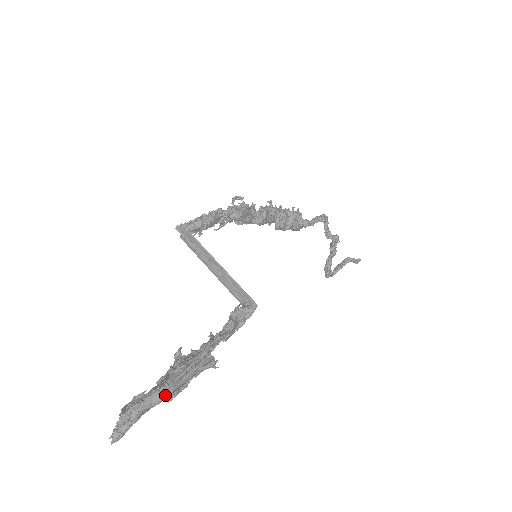
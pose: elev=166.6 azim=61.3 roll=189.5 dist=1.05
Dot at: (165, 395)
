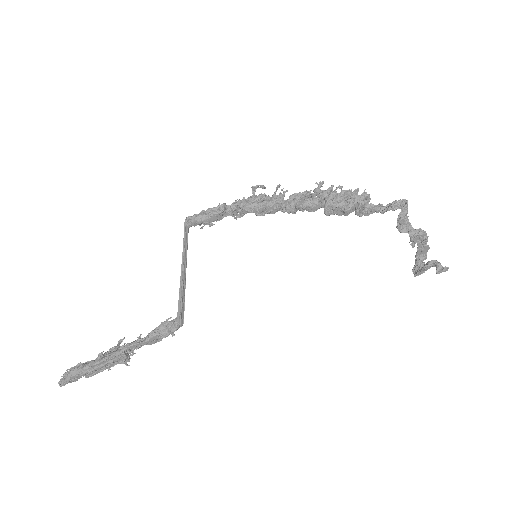
Dot at: (86, 372)
